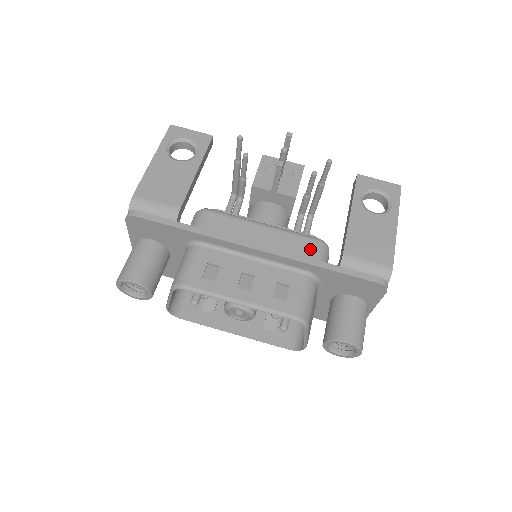
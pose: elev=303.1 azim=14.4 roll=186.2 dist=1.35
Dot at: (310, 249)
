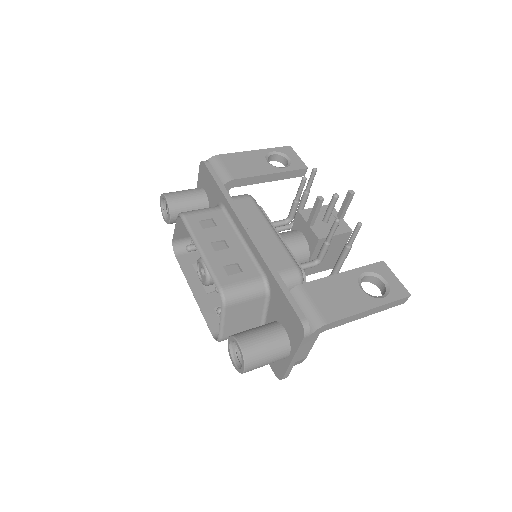
Dot at: (284, 266)
